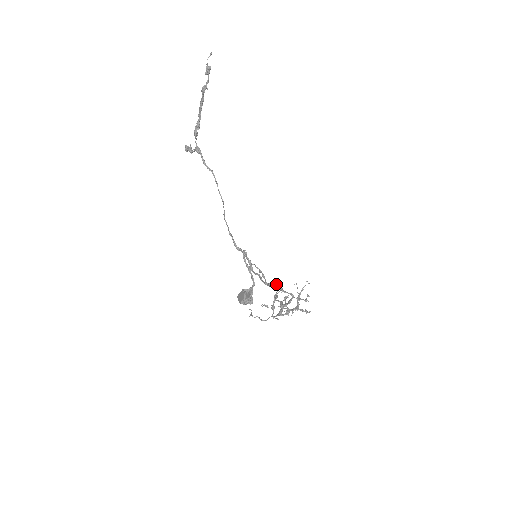
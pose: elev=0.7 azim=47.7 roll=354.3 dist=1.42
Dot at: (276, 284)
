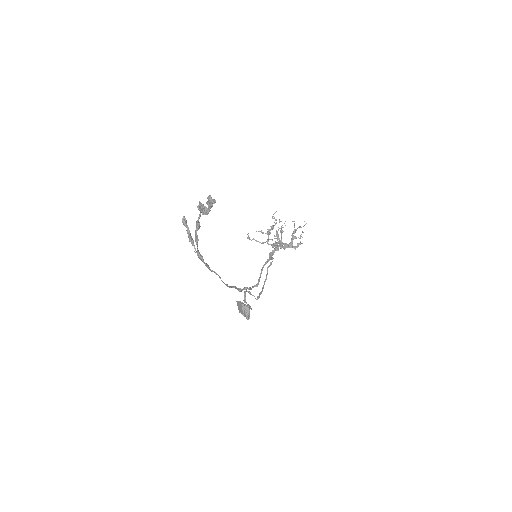
Dot at: (274, 217)
